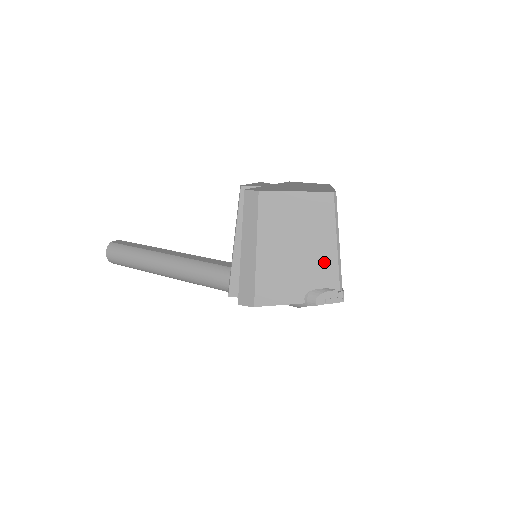
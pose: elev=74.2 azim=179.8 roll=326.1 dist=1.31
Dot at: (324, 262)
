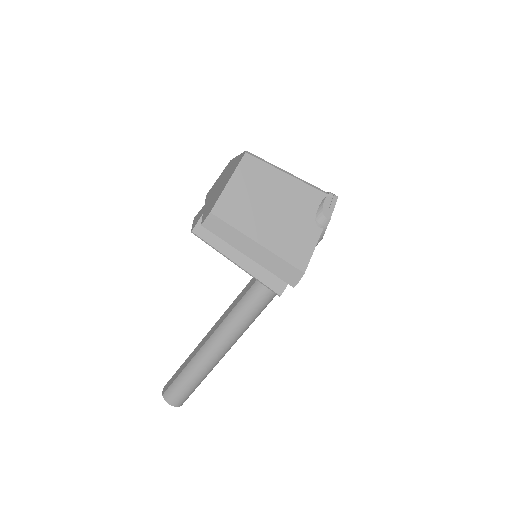
Dot at: (298, 194)
